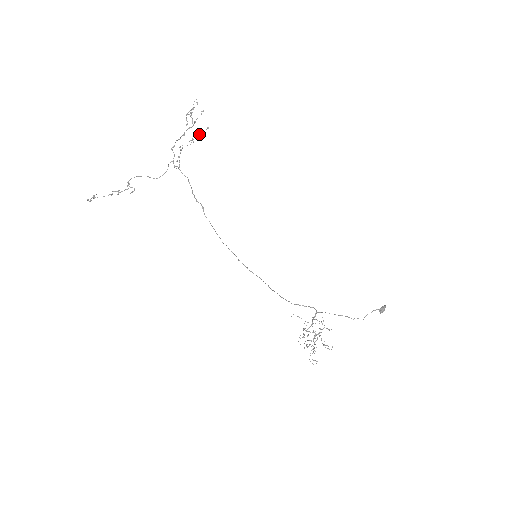
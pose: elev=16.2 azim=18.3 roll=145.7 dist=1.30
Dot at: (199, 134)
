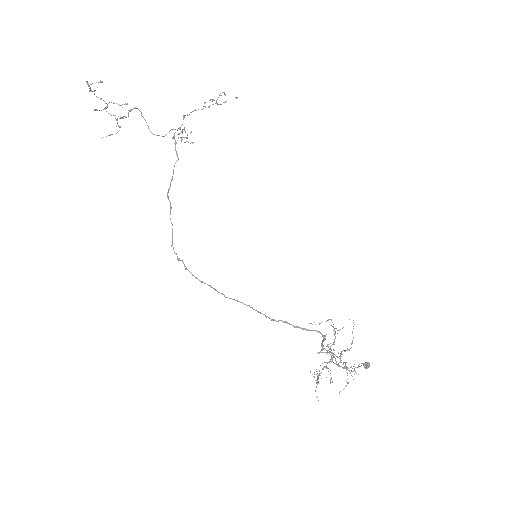
Dot at: (184, 142)
